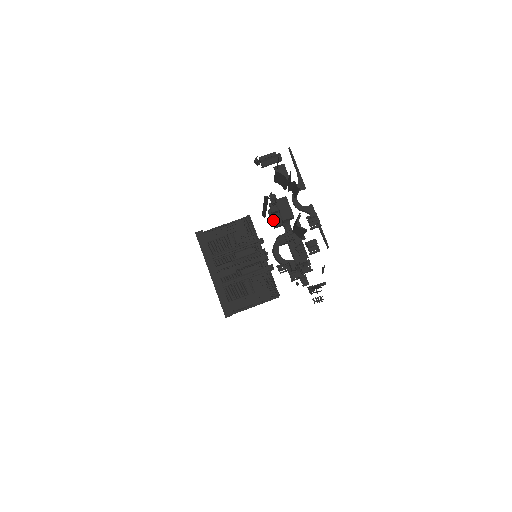
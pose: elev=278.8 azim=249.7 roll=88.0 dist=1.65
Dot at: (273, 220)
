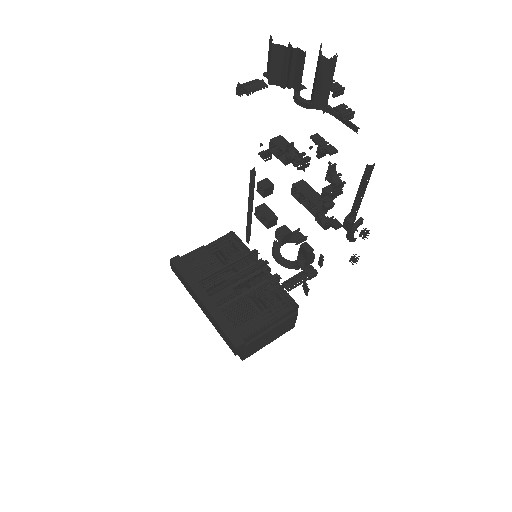
Dot at: (264, 216)
